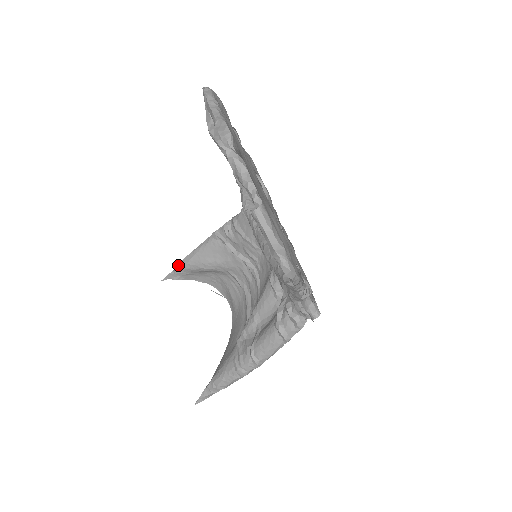
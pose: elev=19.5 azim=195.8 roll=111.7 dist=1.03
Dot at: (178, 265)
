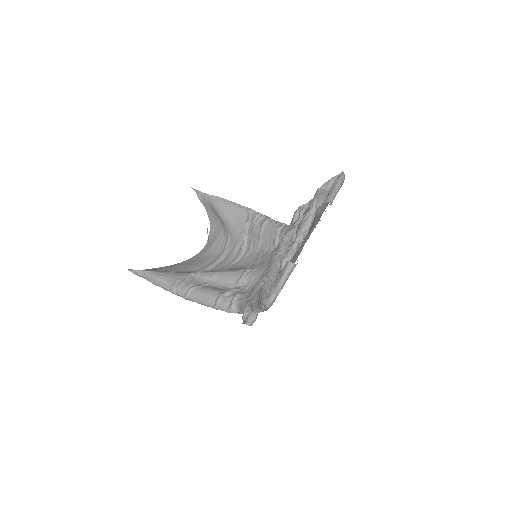
Dot at: (211, 195)
